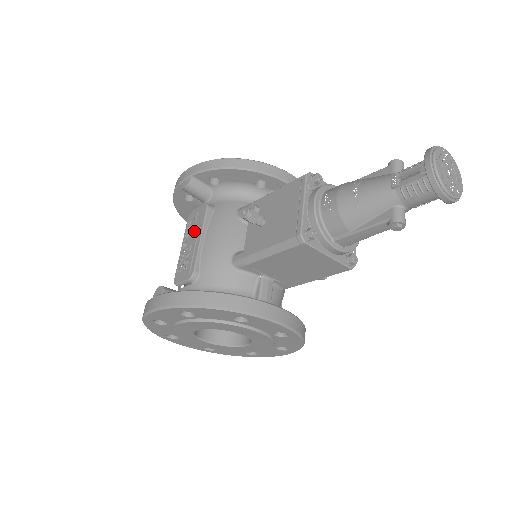
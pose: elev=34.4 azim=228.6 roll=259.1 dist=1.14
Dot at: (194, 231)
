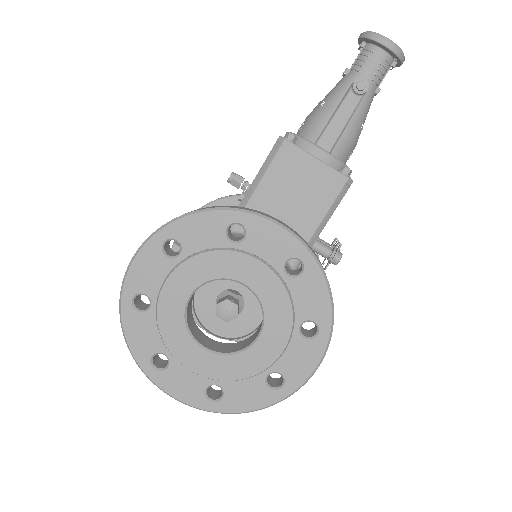
Dot at: occluded
